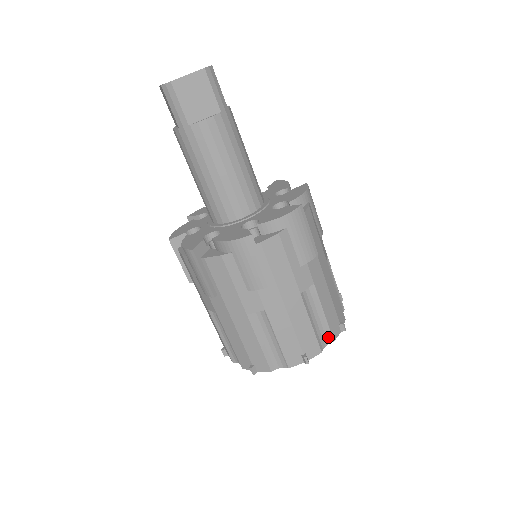
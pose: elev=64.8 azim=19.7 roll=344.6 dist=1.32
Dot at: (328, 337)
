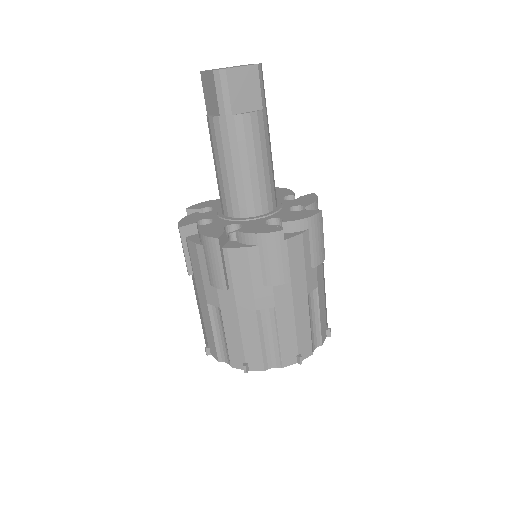
Dot at: (318, 340)
